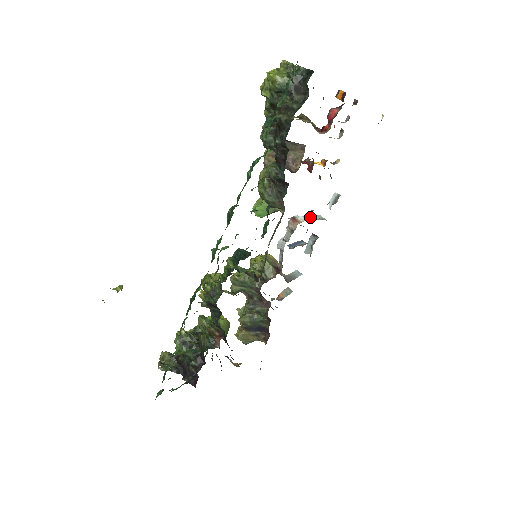
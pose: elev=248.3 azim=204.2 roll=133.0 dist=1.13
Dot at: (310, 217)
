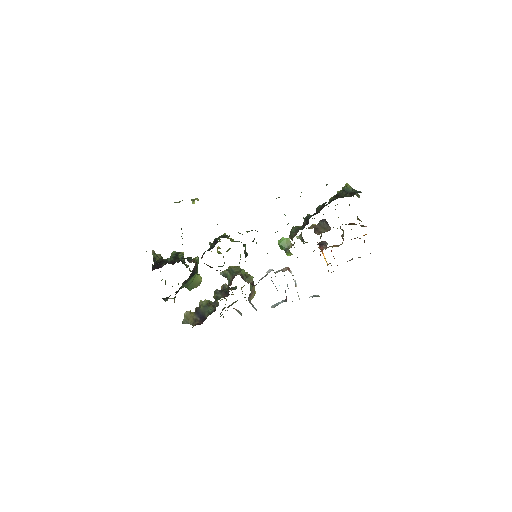
Dot at: (295, 285)
